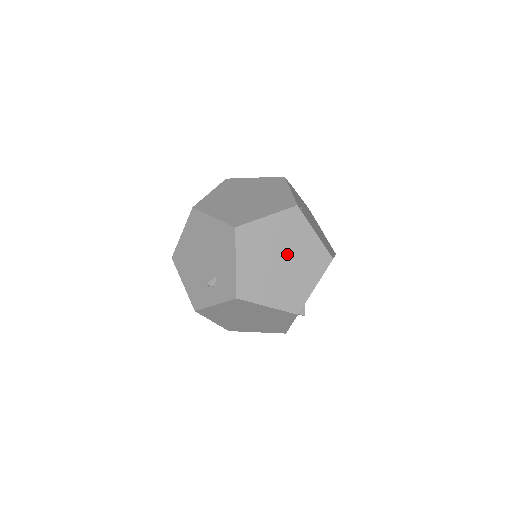
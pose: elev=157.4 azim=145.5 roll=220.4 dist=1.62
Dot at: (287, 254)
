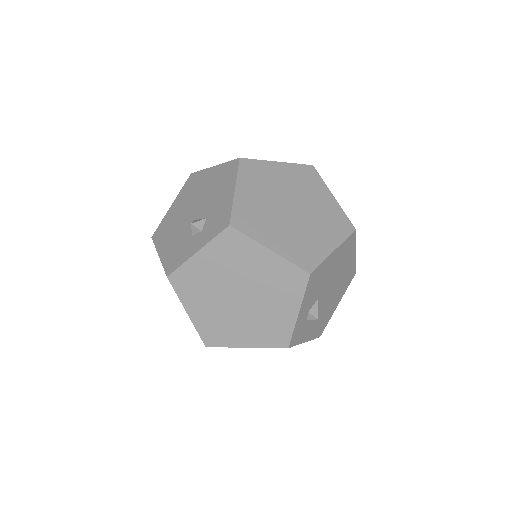
Dot at: (299, 204)
